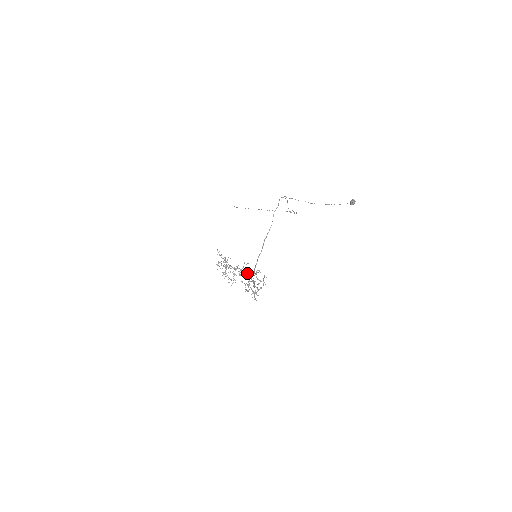
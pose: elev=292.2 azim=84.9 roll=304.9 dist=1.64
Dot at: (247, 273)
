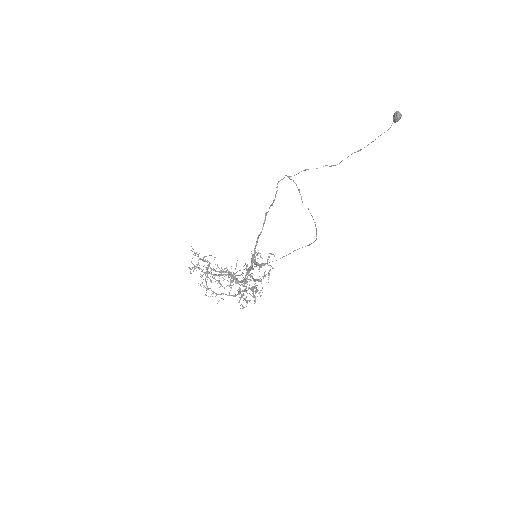
Dot at: (245, 298)
